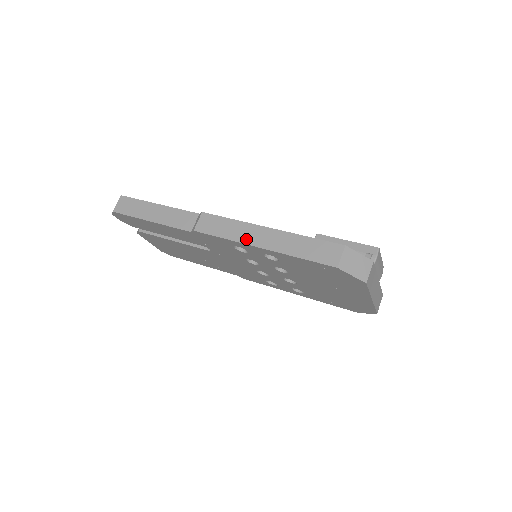
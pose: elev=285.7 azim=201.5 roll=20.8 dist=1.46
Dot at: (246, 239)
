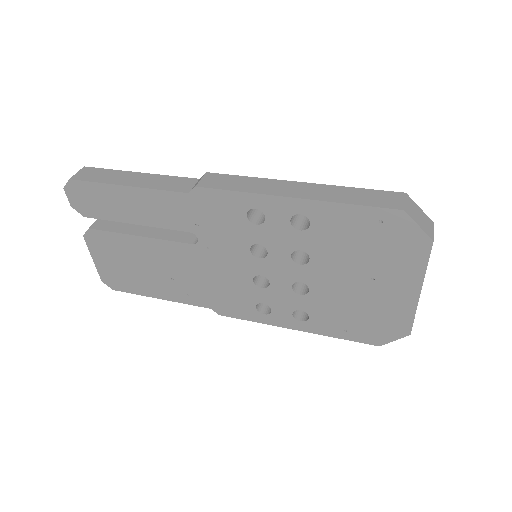
Dot at: (272, 191)
